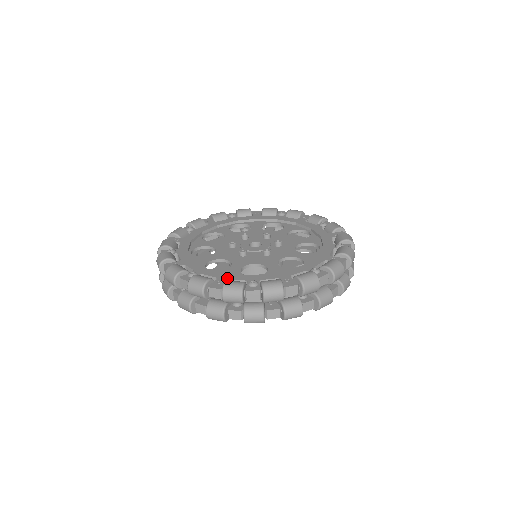
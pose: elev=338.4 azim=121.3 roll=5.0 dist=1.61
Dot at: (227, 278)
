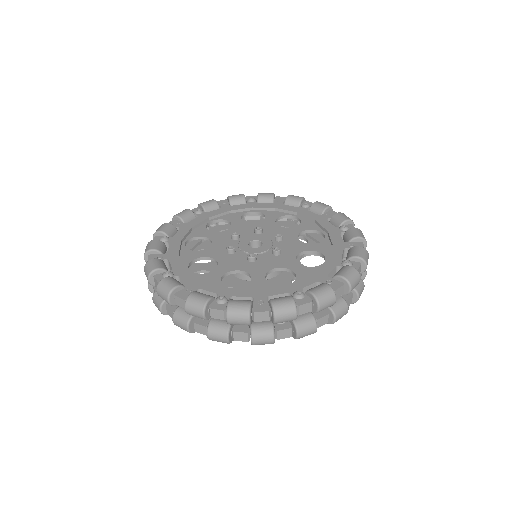
Dot at: (265, 295)
